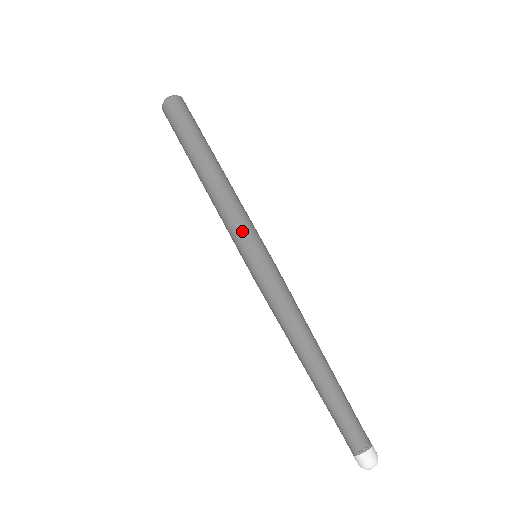
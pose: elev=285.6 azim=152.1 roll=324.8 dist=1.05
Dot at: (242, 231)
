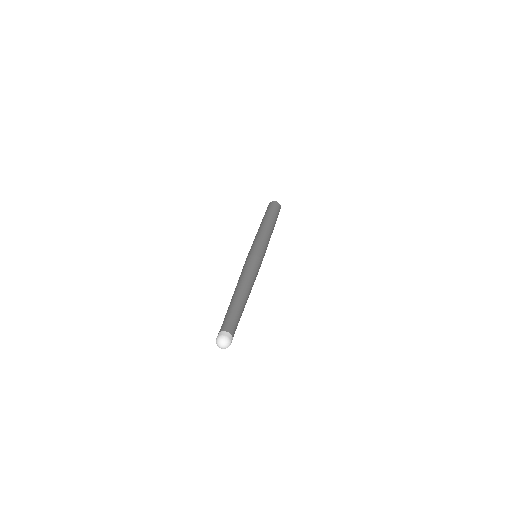
Dot at: (254, 243)
